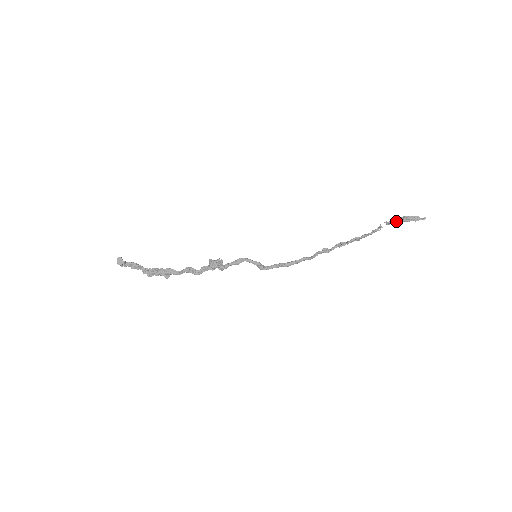
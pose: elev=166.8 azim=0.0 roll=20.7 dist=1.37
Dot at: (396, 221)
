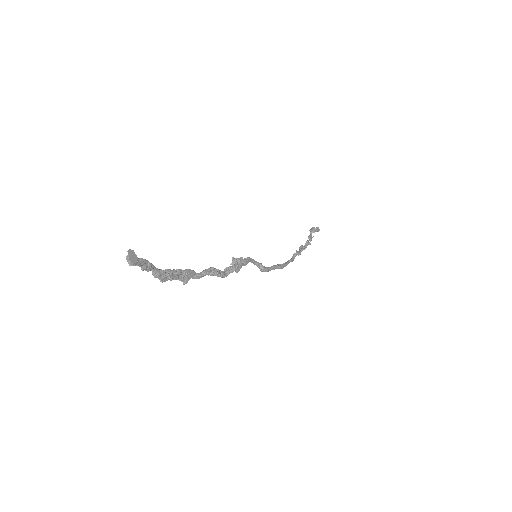
Dot at: occluded
